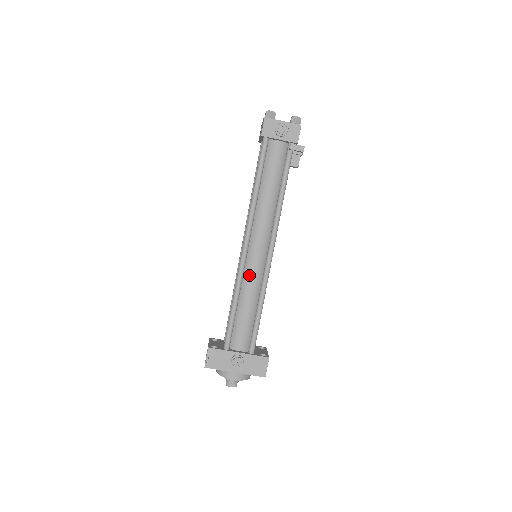
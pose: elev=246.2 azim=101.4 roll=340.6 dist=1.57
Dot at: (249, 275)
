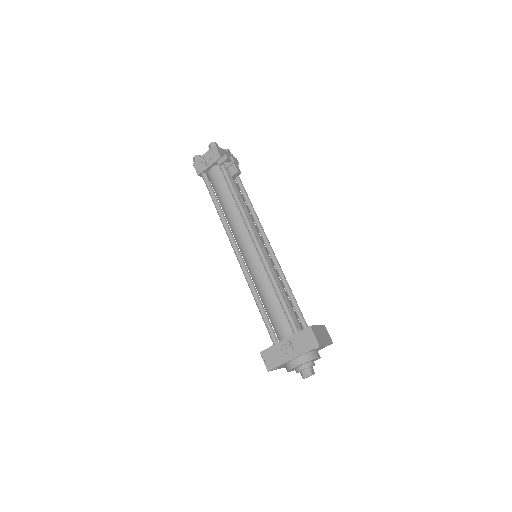
Dot at: (254, 272)
